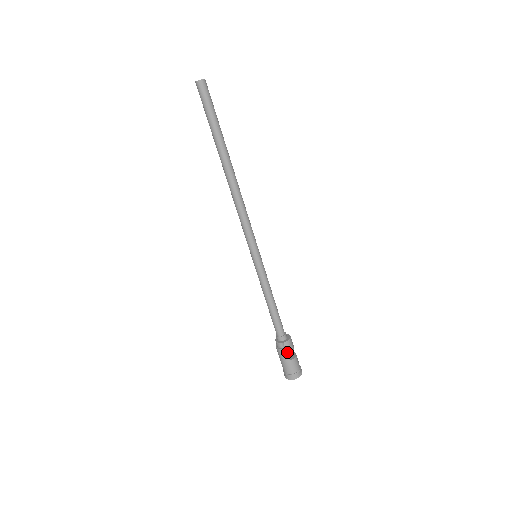
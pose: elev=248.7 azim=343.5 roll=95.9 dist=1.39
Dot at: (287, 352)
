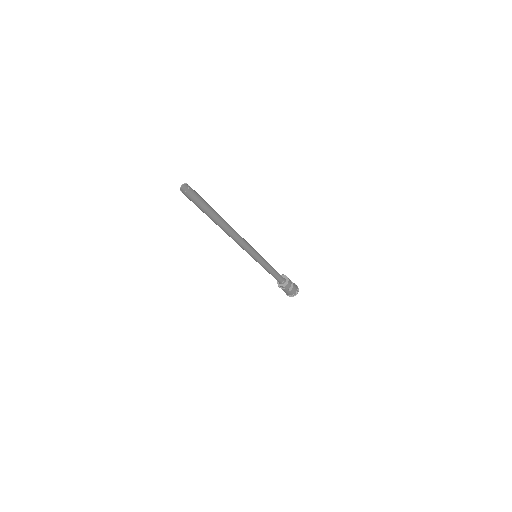
Dot at: (287, 289)
